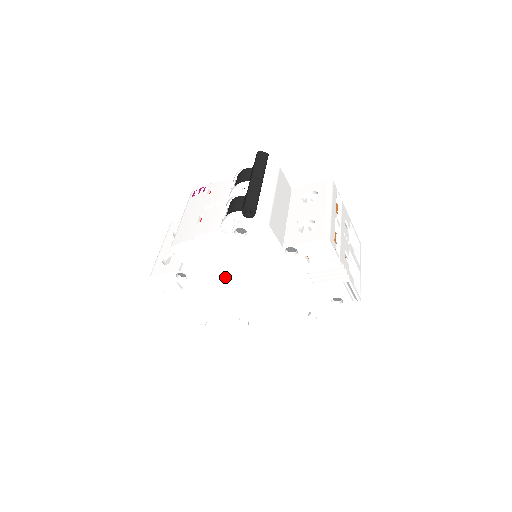
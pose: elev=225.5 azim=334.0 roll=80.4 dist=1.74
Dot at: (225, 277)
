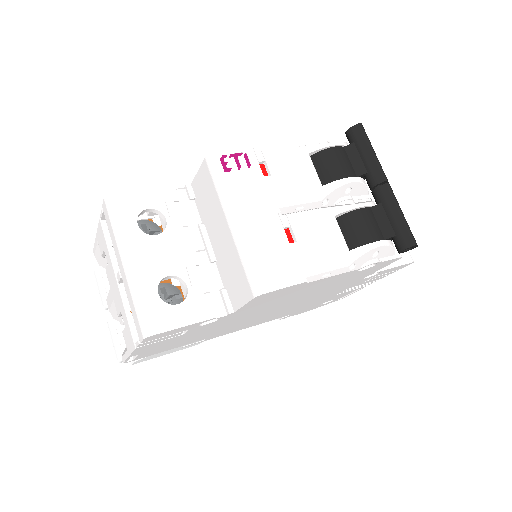
Dot at: (265, 309)
